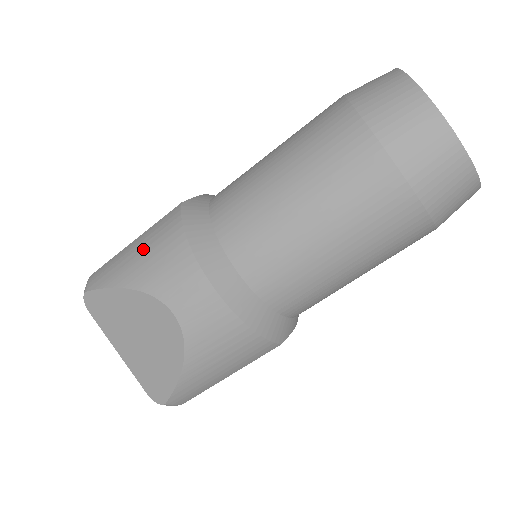
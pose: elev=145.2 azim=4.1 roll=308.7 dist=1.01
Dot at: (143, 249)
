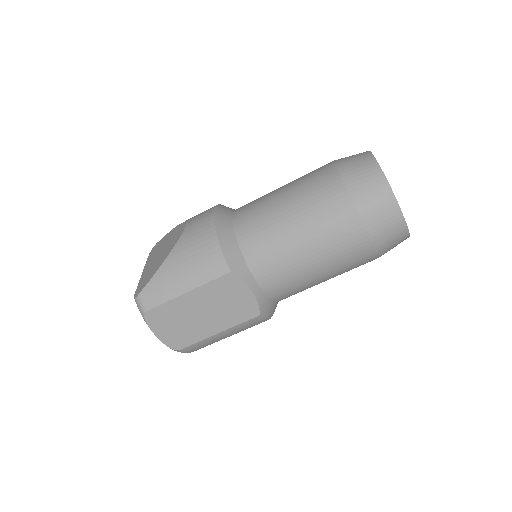
Dot at: occluded
